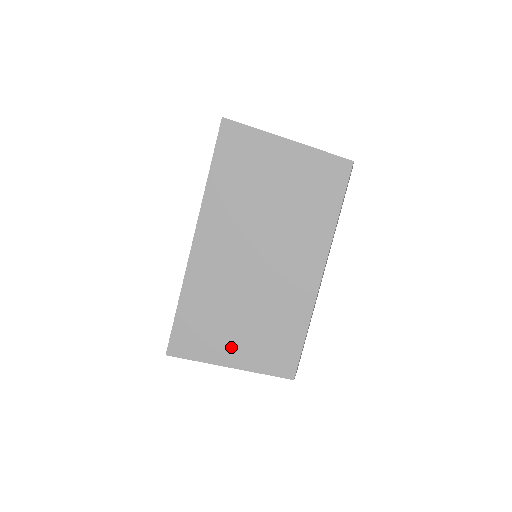
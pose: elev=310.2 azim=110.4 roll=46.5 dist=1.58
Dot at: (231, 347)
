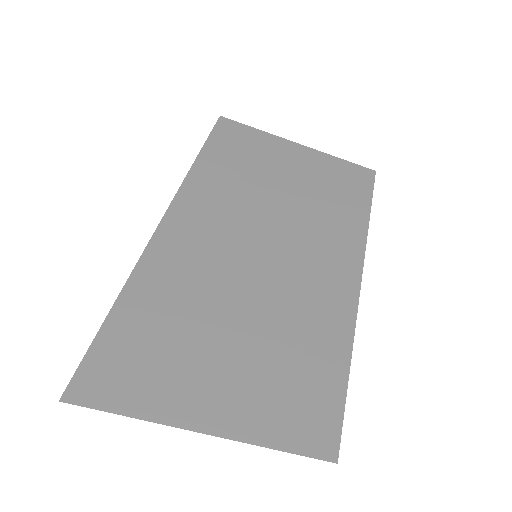
Dot at: (207, 388)
